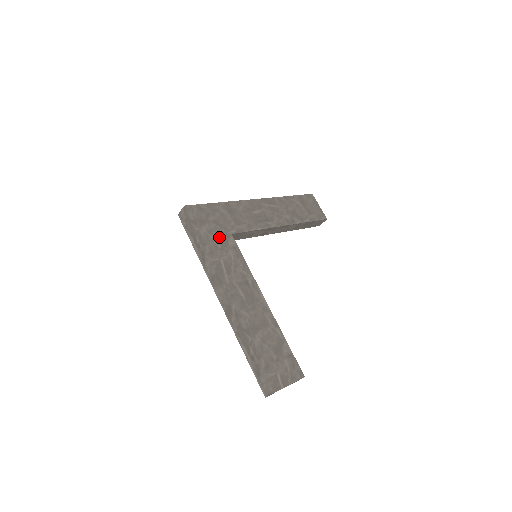
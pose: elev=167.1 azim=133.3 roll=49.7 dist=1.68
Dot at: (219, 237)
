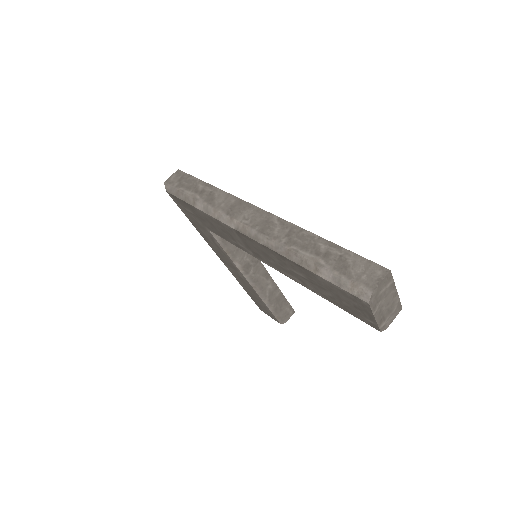
Dot at: occluded
